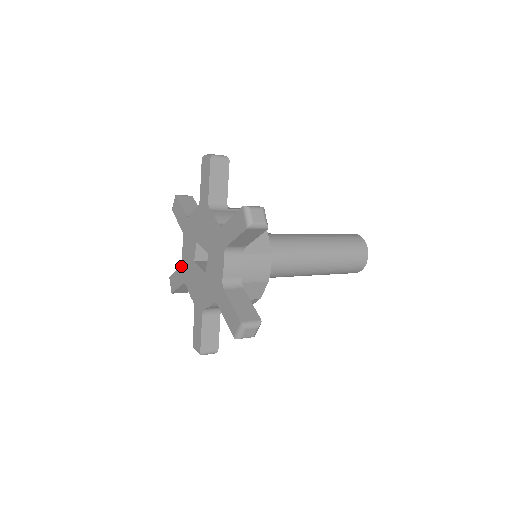
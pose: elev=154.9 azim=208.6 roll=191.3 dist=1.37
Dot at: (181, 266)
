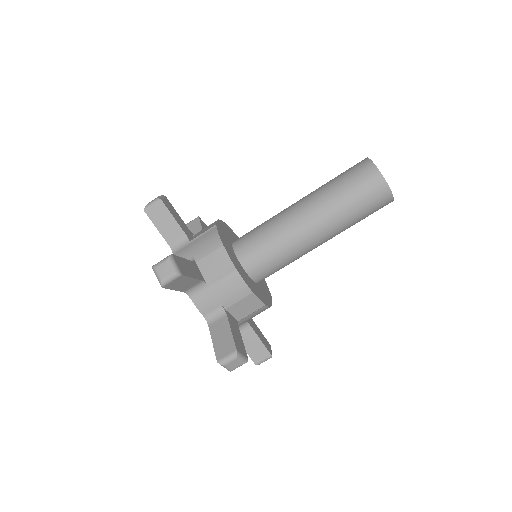
Dot at: occluded
